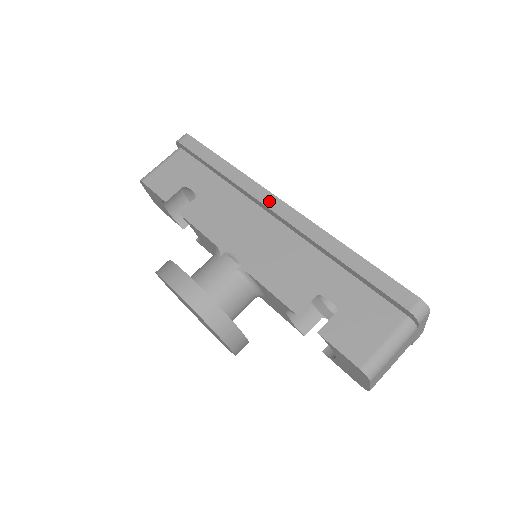
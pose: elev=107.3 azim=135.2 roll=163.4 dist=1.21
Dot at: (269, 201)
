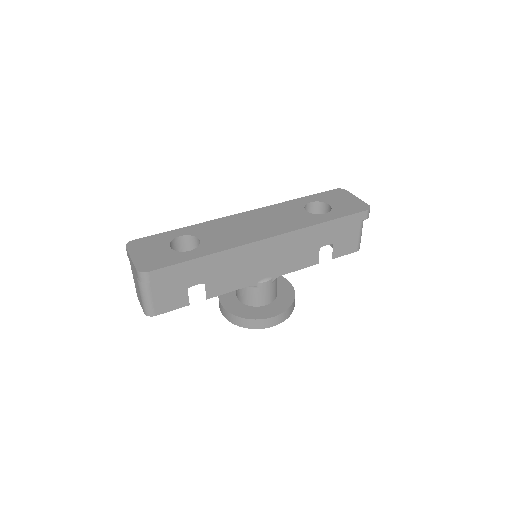
Dot at: (259, 247)
